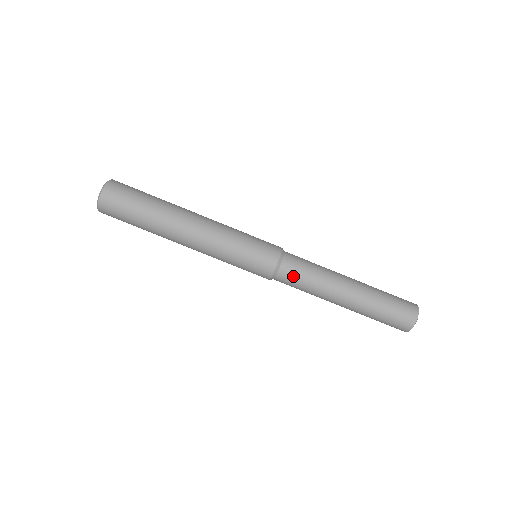
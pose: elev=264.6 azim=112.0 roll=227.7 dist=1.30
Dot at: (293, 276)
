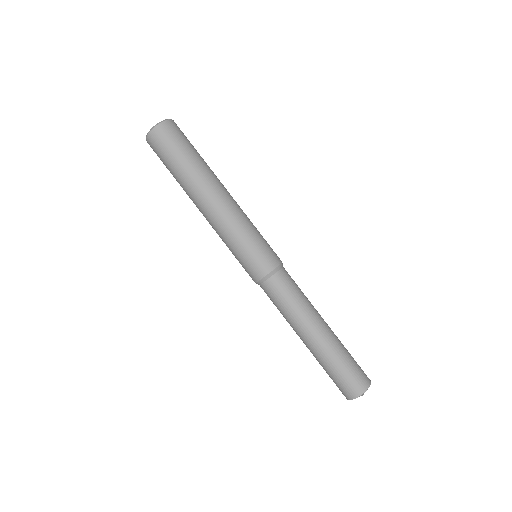
Dot at: (280, 289)
